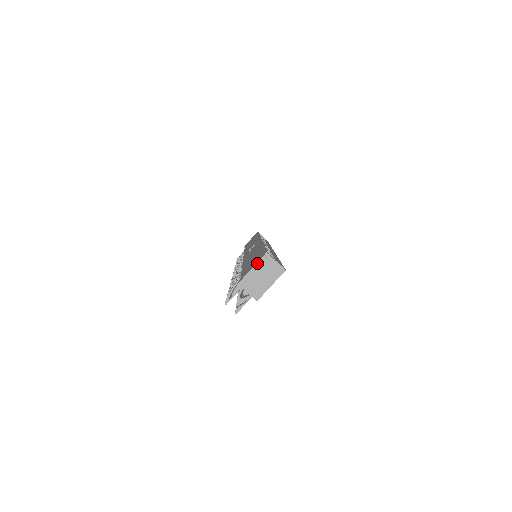
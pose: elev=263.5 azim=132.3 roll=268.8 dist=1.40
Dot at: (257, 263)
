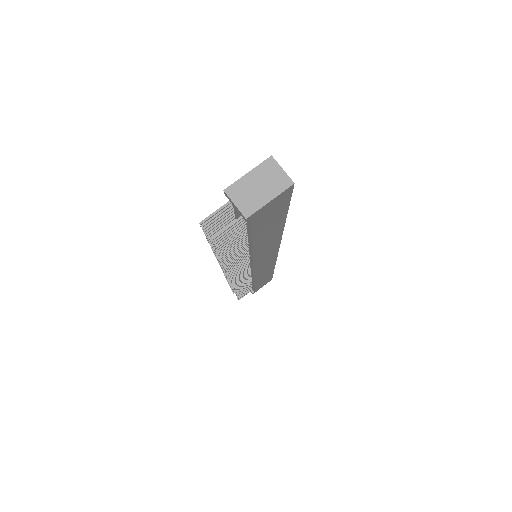
Dot at: (256, 167)
